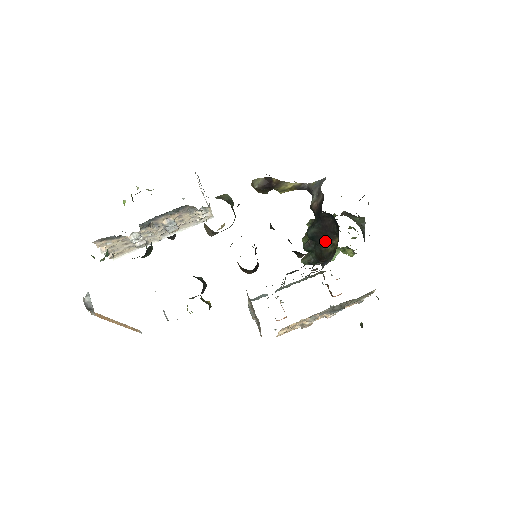
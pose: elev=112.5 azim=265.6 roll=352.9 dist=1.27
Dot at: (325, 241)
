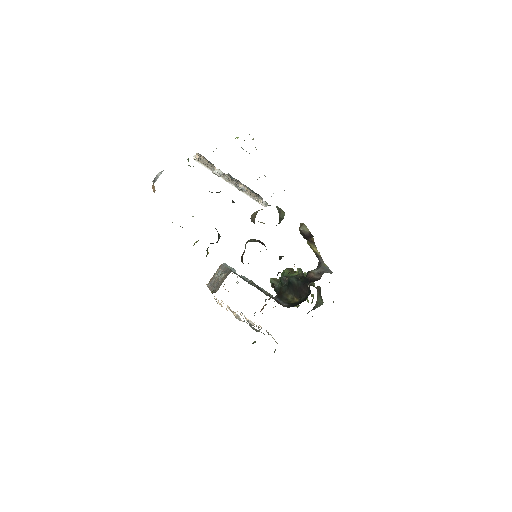
Dot at: (293, 292)
